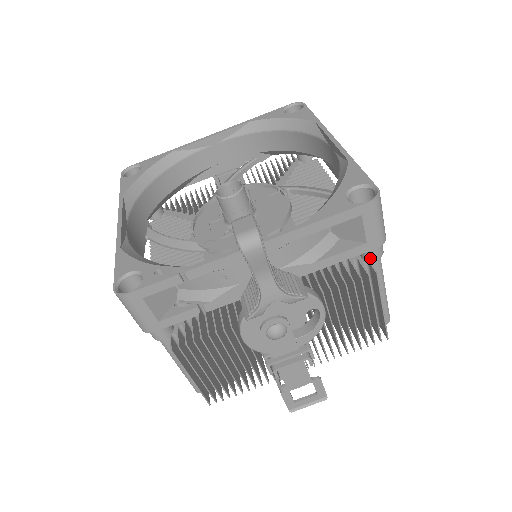
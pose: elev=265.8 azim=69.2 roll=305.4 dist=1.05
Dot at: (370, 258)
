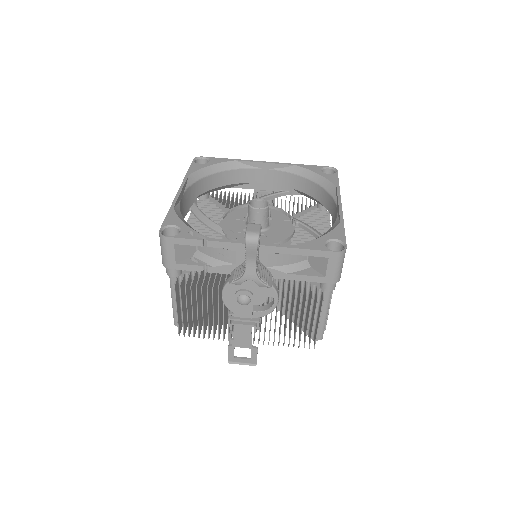
Dot at: (324, 288)
